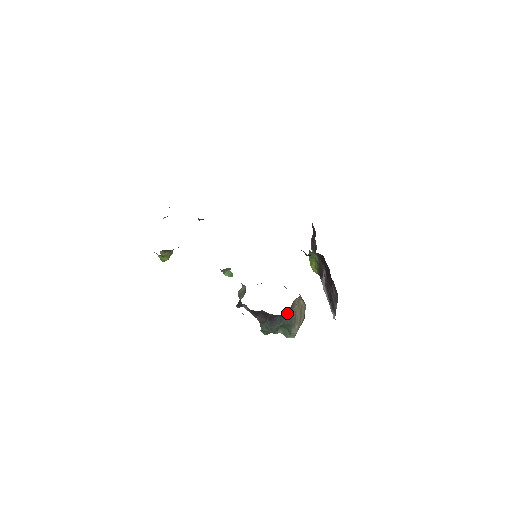
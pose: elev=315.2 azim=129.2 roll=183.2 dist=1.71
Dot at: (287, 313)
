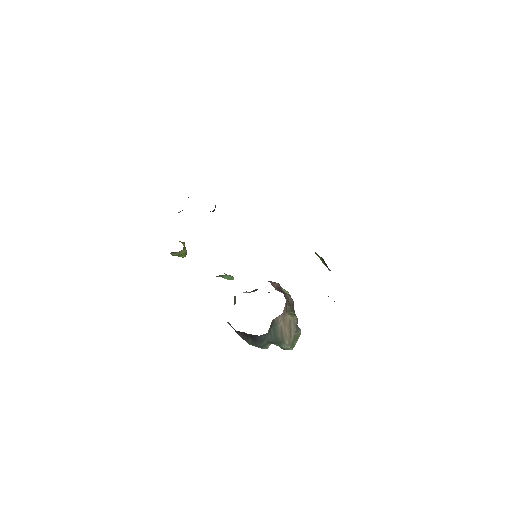
Dot at: (268, 332)
